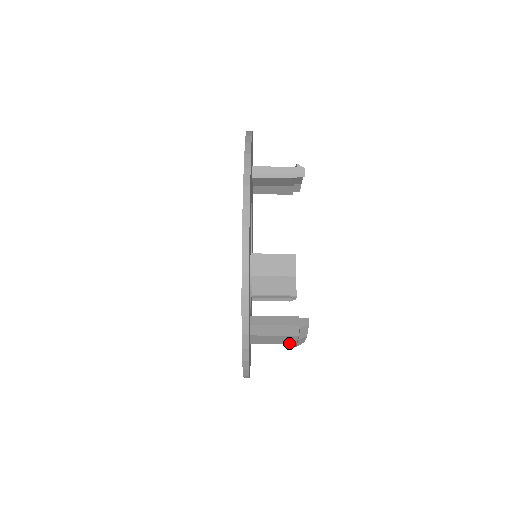
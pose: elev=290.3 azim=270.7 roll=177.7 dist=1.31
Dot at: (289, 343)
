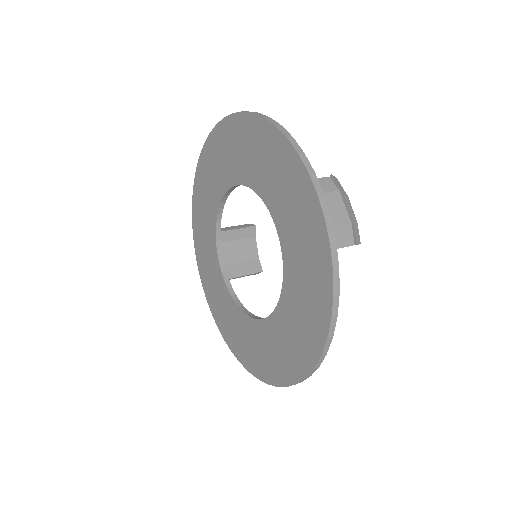
Dot at: (343, 220)
